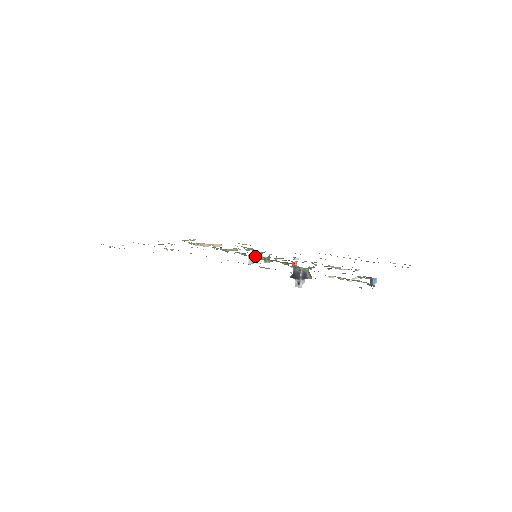
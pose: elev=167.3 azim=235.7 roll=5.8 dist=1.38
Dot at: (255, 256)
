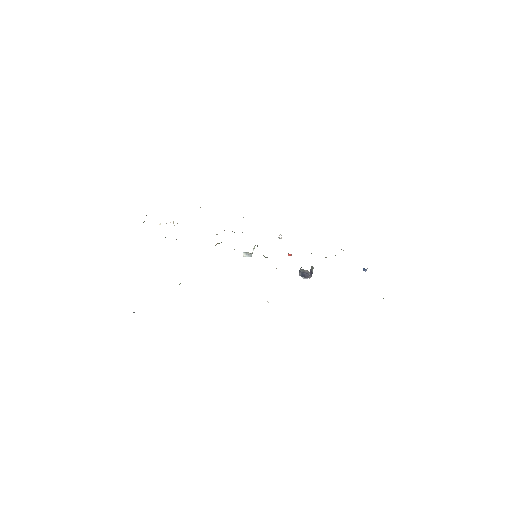
Dot at: occluded
